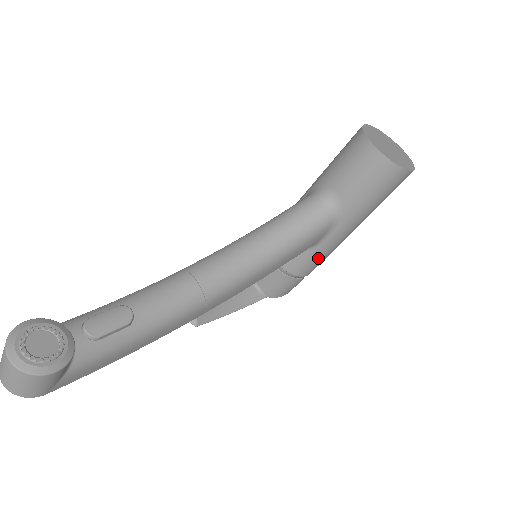
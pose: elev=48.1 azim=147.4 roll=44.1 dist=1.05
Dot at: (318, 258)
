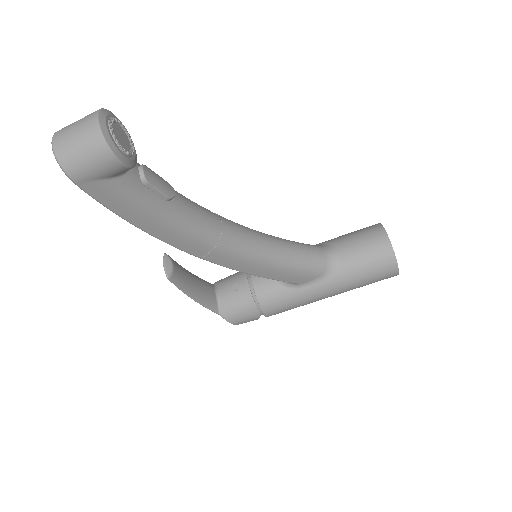
Dot at: (288, 301)
